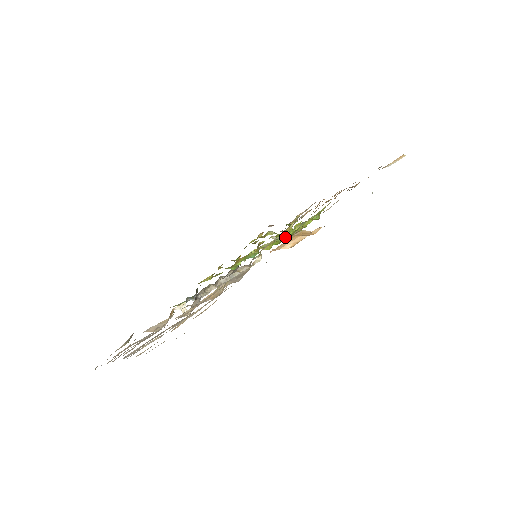
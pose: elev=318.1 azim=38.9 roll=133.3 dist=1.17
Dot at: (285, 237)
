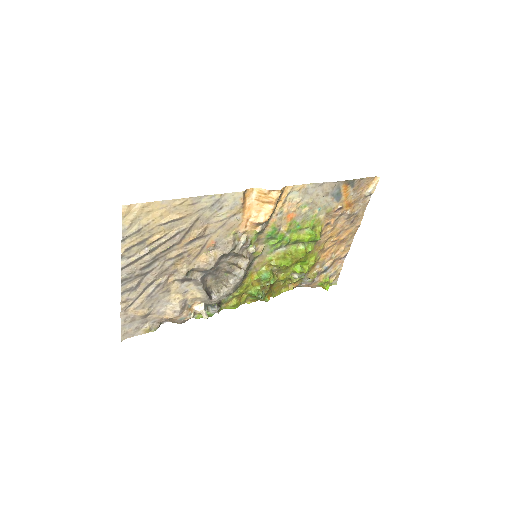
Dot at: (279, 239)
